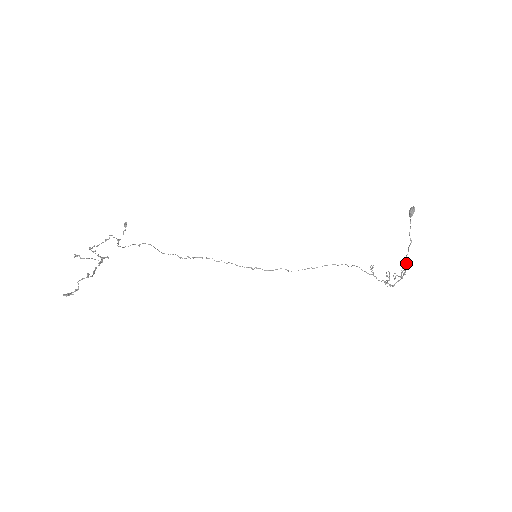
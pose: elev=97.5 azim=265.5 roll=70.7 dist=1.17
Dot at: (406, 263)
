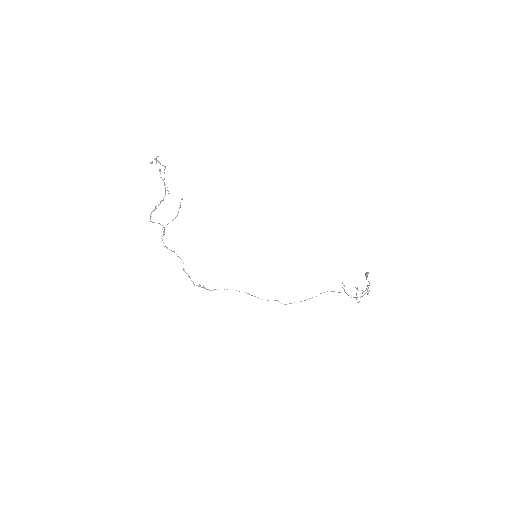
Dot at: occluded
